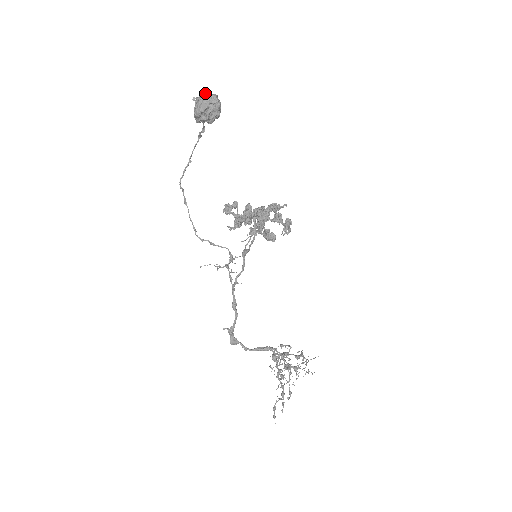
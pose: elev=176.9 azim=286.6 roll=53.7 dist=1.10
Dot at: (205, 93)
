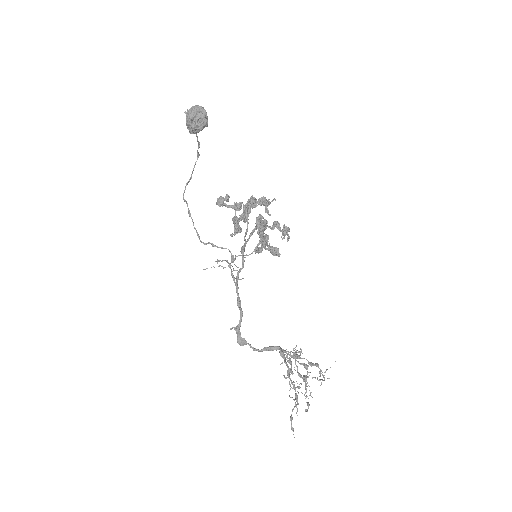
Dot at: (193, 106)
